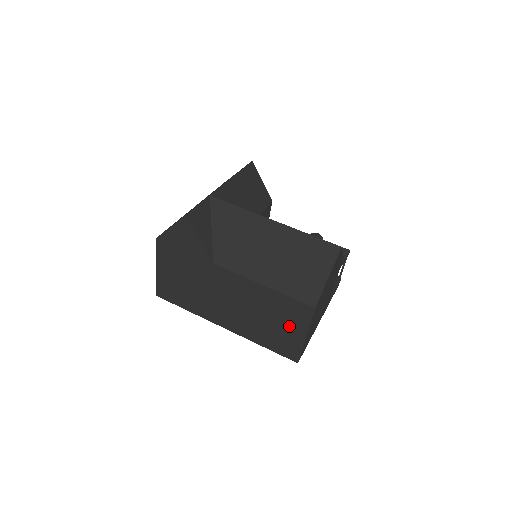
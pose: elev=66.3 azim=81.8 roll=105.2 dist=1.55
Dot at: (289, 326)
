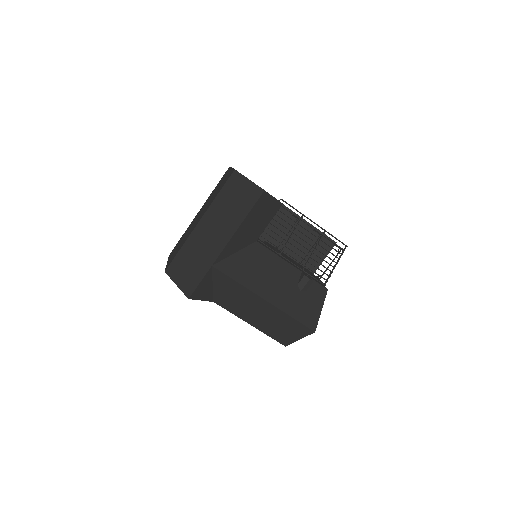
Dot at: occluded
